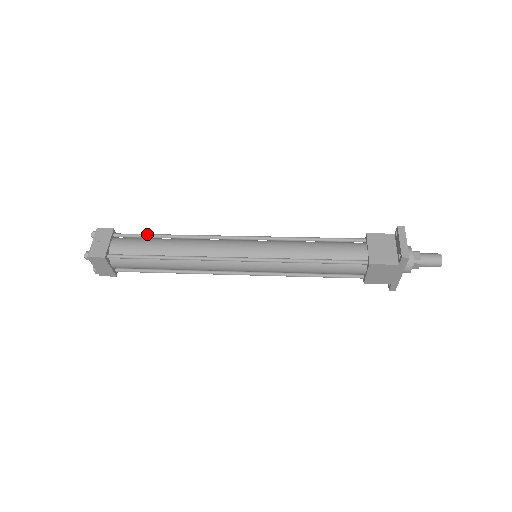
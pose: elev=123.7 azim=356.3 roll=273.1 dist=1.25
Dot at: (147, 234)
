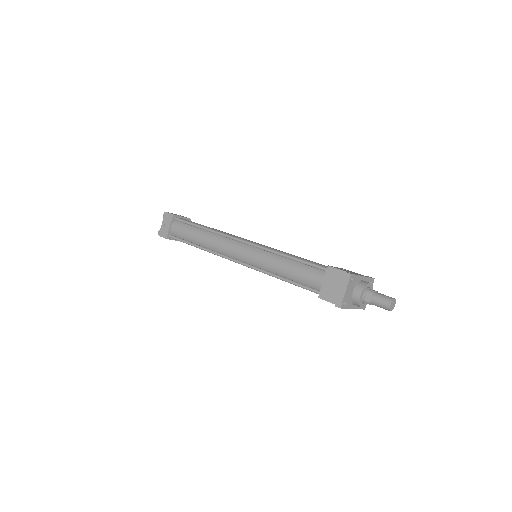
Dot at: (190, 223)
